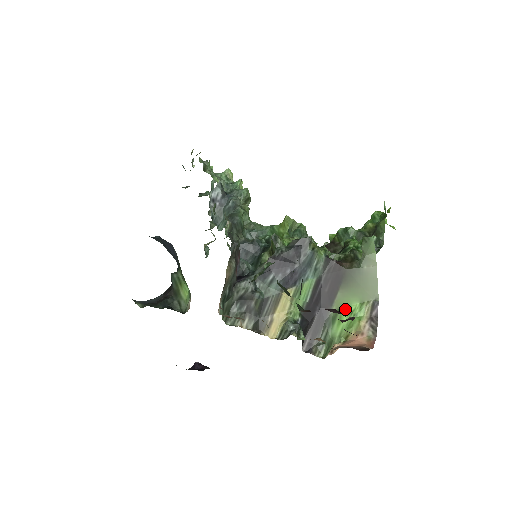
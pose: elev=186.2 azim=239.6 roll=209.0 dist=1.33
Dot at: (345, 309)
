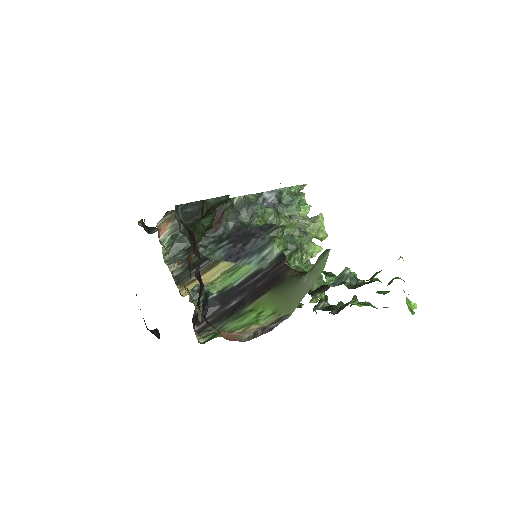
Dot at: (257, 312)
